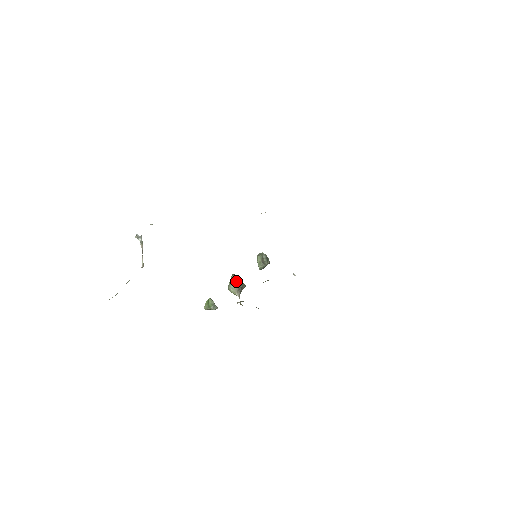
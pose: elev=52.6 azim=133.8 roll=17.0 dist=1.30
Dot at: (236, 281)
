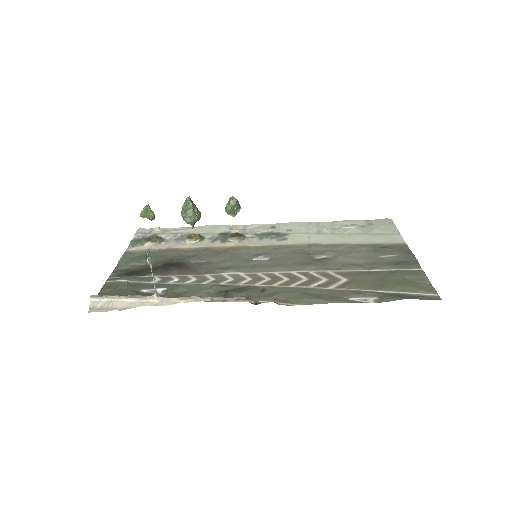
Dot at: (198, 219)
